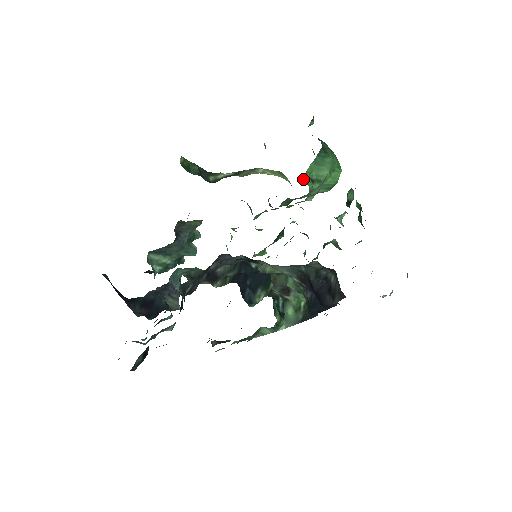
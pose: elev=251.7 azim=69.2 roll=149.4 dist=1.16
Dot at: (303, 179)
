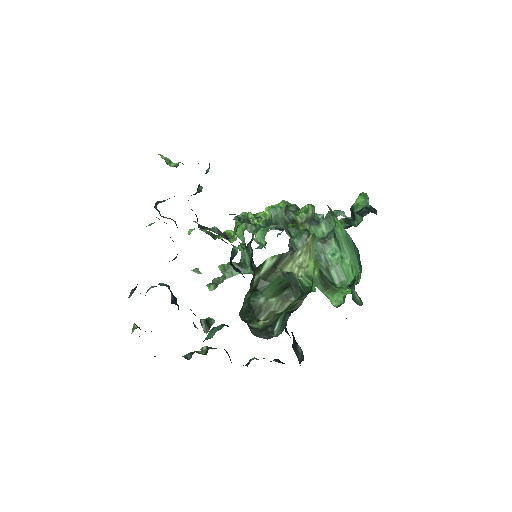
Dot at: (330, 209)
